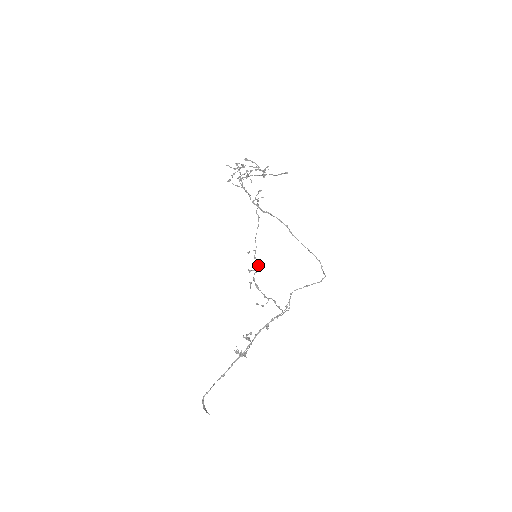
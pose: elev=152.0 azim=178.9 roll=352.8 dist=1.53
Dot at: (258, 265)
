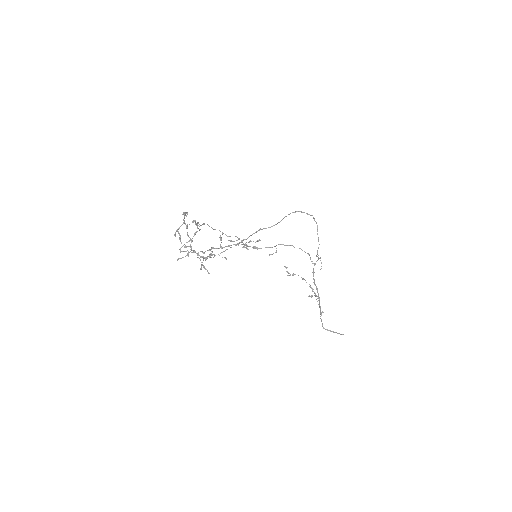
Dot at: (237, 237)
